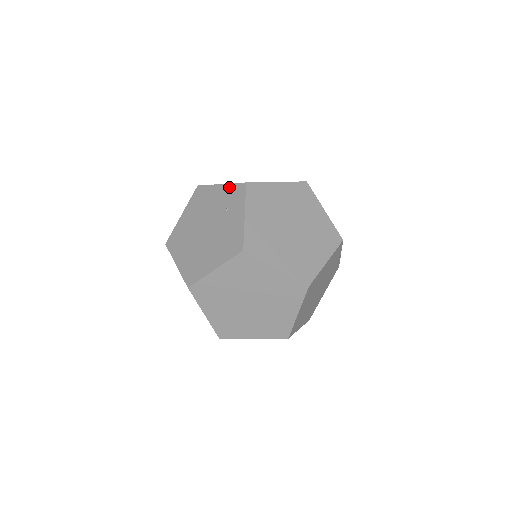
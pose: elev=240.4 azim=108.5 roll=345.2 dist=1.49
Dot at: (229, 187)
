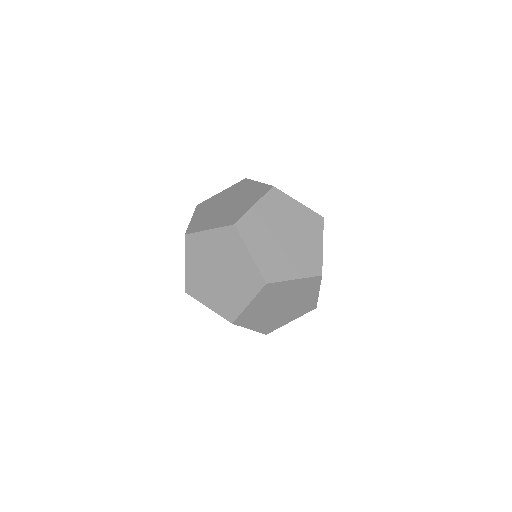
Dot at: occluded
